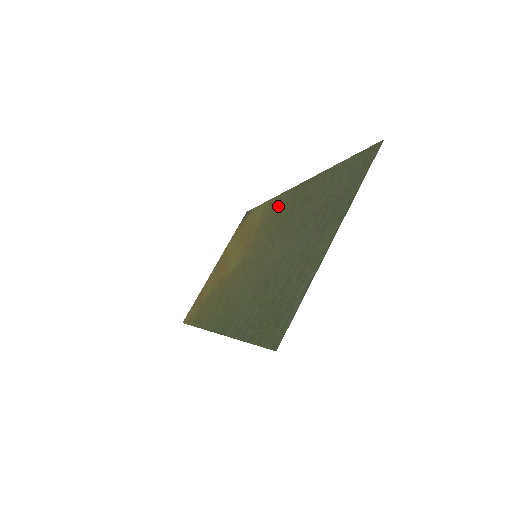
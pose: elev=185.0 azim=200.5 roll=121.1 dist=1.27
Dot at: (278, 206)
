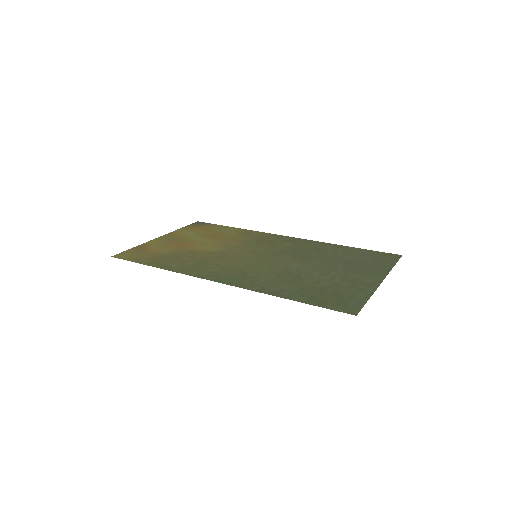
Dot at: (269, 238)
